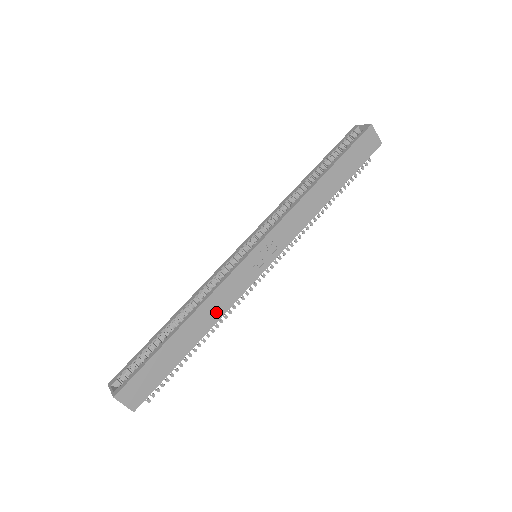
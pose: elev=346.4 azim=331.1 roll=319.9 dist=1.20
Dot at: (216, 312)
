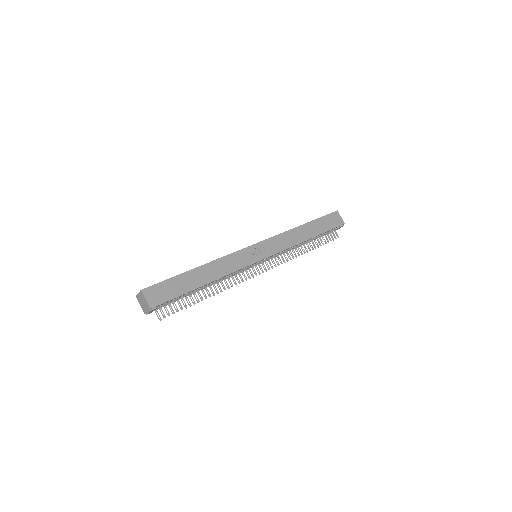
Dot at: (224, 270)
